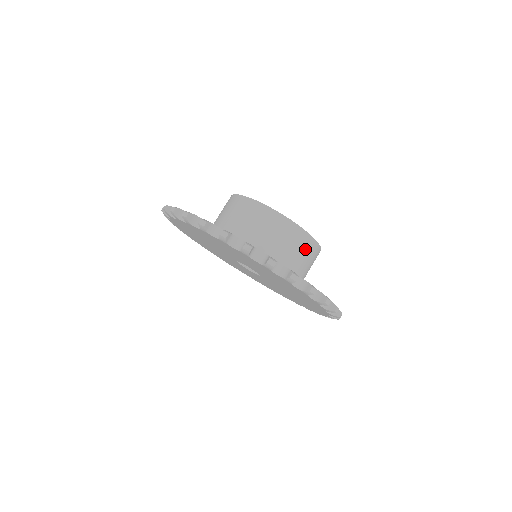
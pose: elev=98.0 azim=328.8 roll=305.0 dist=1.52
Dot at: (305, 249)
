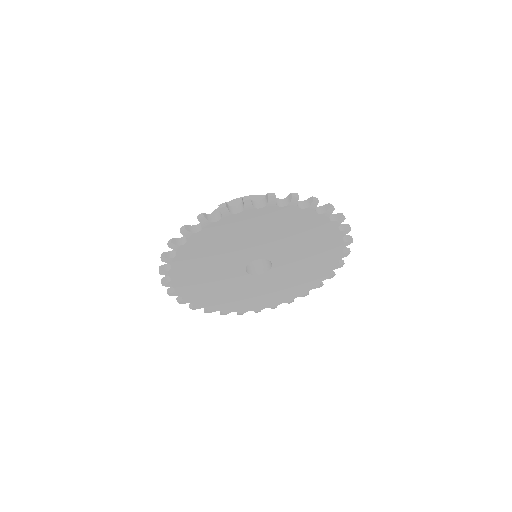
Dot at: occluded
